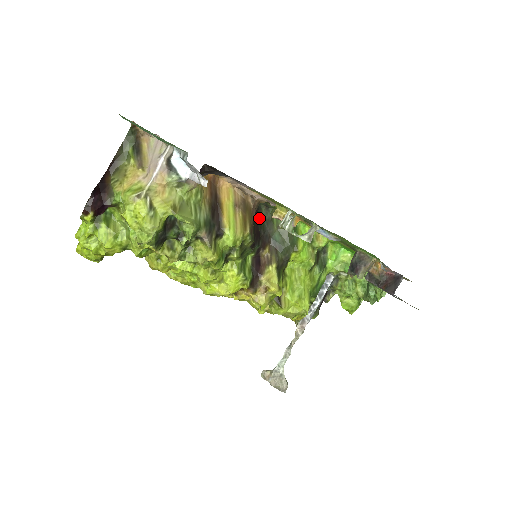
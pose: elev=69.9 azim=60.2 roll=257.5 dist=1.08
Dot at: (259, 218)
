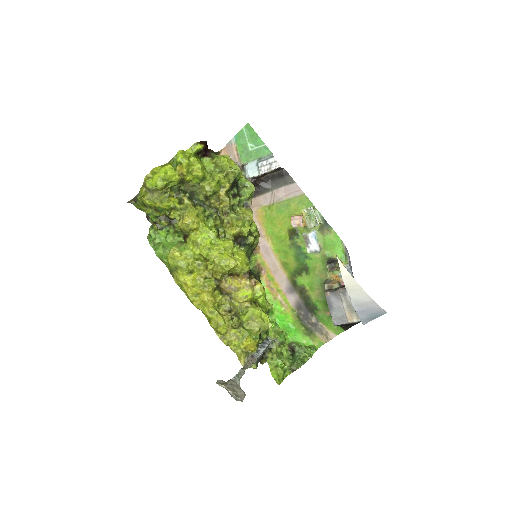
Dot at: occluded
